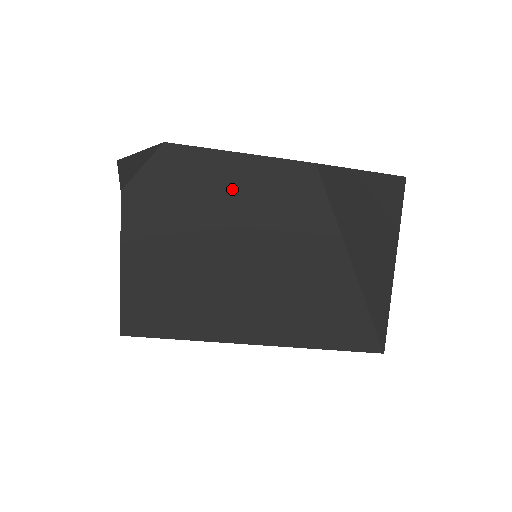
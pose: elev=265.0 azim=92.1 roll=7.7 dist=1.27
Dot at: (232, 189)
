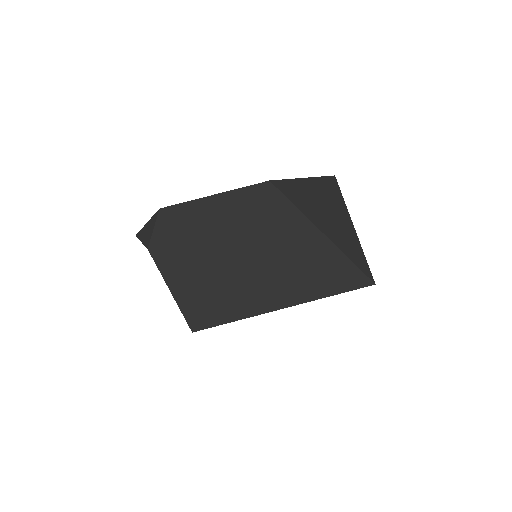
Dot at: (219, 220)
